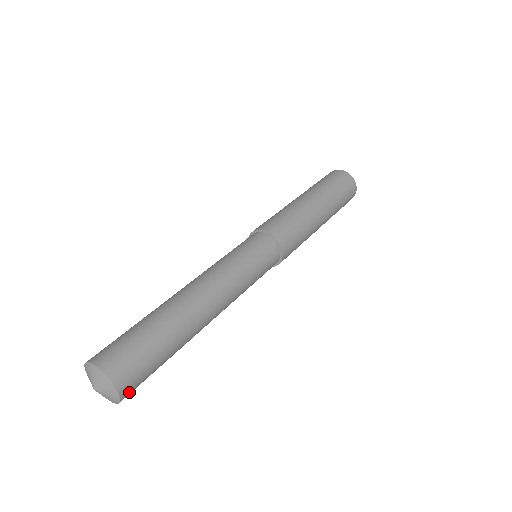
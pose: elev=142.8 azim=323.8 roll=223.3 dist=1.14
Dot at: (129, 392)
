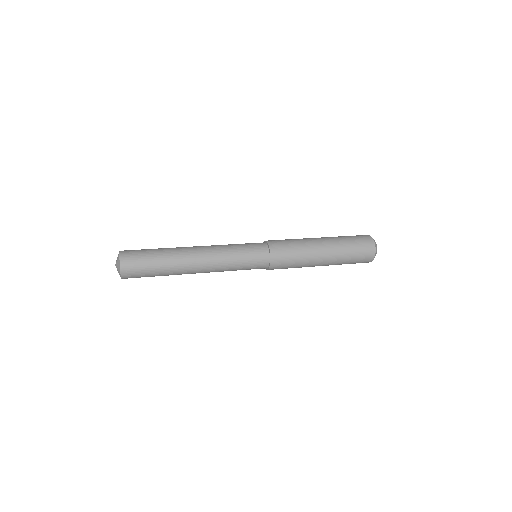
Dot at: (127, 270)
